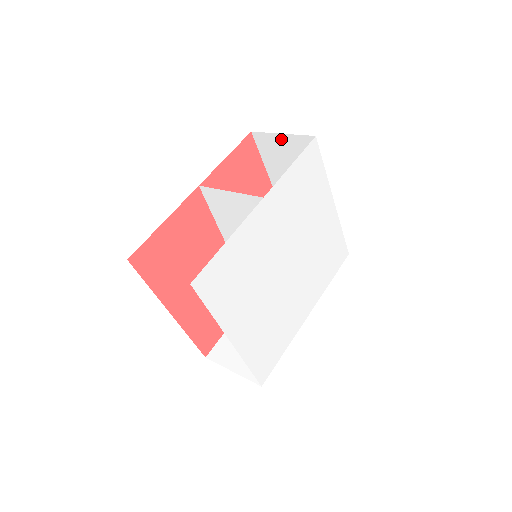
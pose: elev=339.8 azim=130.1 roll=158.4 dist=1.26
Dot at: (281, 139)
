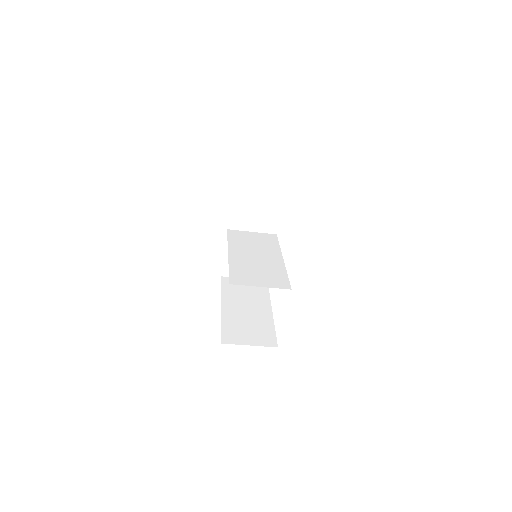
Dot at: occluded
